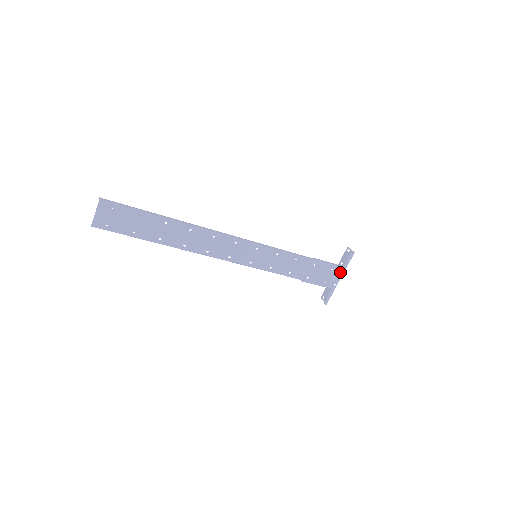
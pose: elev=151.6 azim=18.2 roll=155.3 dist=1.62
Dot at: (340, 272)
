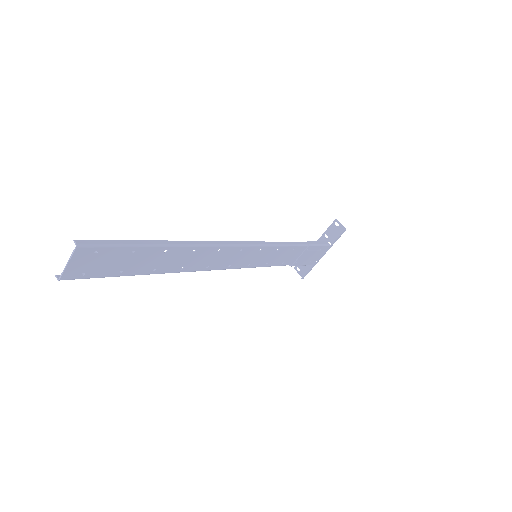
Dot at: (326, 249)
